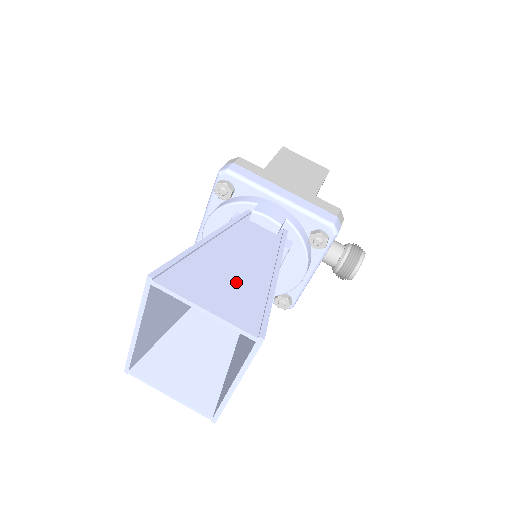
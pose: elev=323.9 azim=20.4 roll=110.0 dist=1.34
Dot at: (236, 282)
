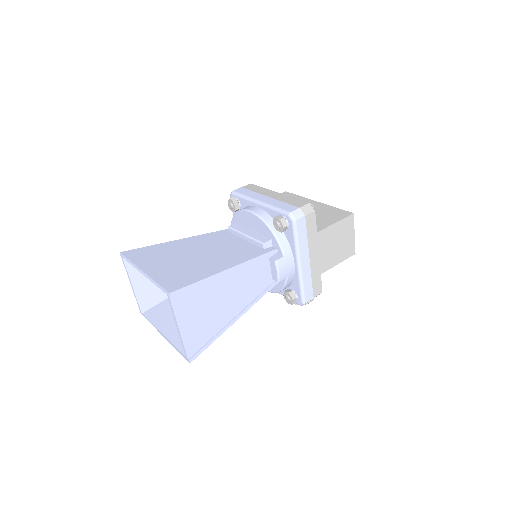
Dot at: (213, 314)
